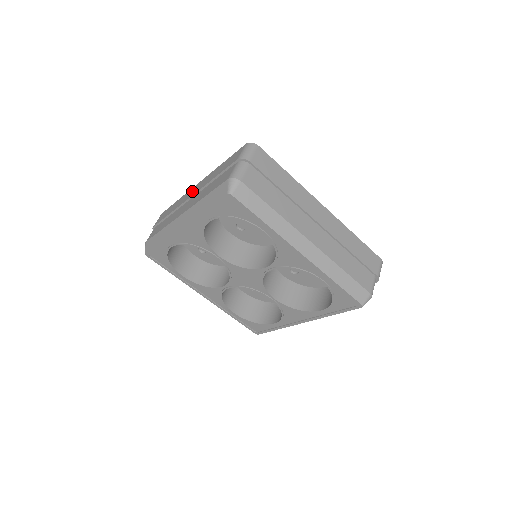
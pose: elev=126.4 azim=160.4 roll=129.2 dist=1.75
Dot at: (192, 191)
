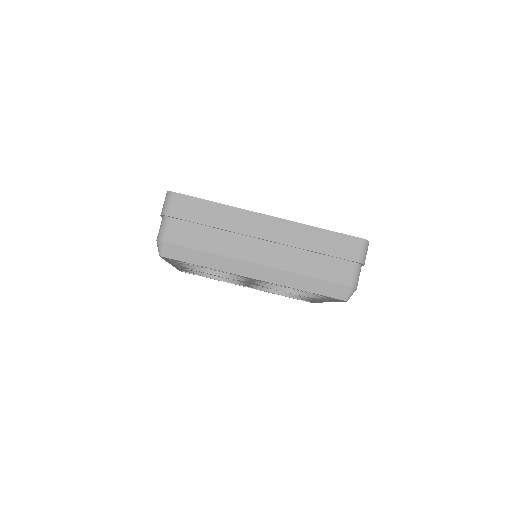
Dot at: occluded
